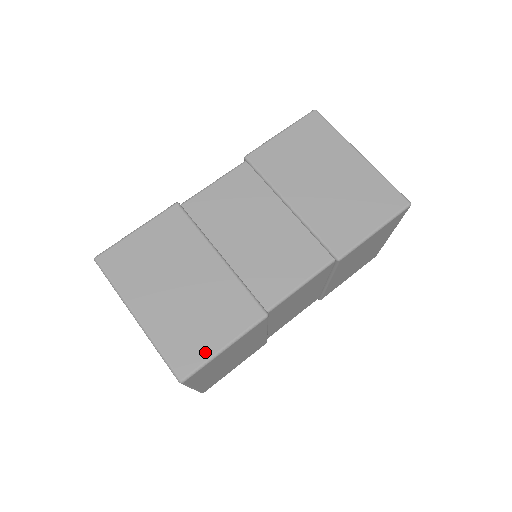
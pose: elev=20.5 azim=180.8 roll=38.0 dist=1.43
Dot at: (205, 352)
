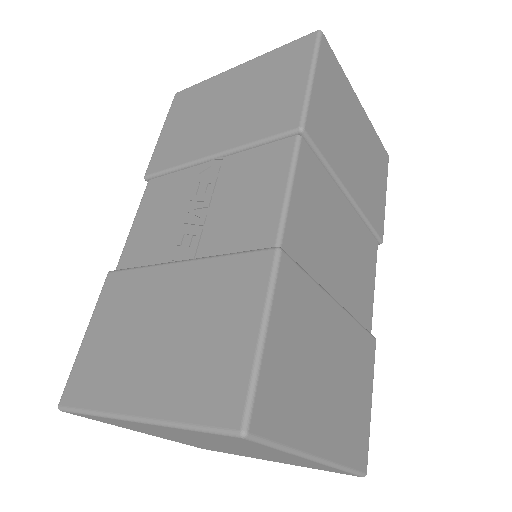
Dot at: (367, 424)
